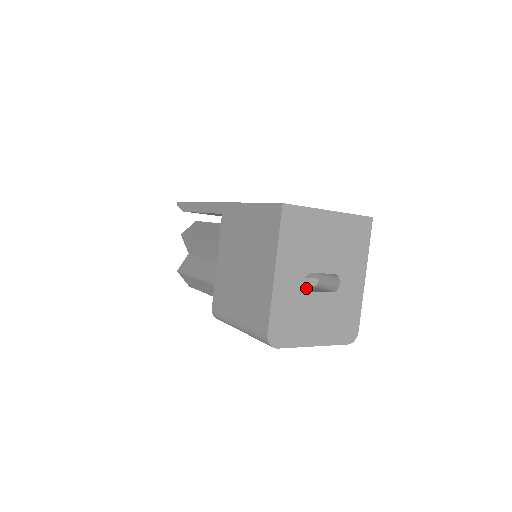
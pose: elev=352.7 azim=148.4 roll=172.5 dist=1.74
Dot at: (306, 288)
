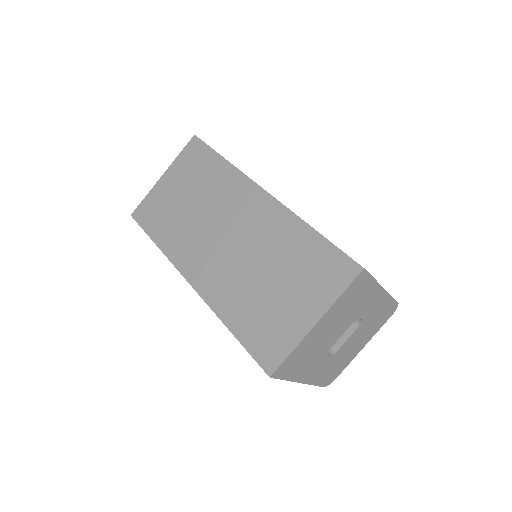
Dot at: occluded
